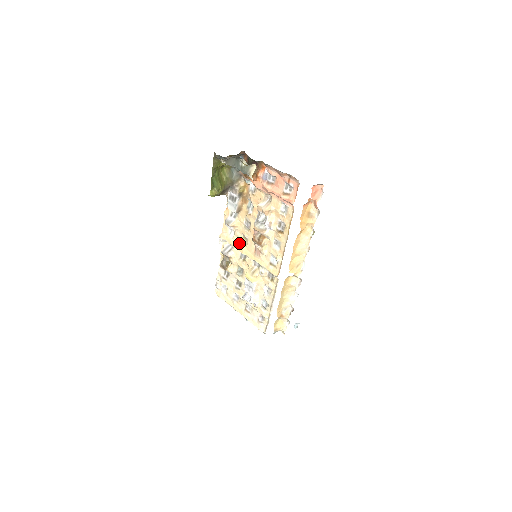
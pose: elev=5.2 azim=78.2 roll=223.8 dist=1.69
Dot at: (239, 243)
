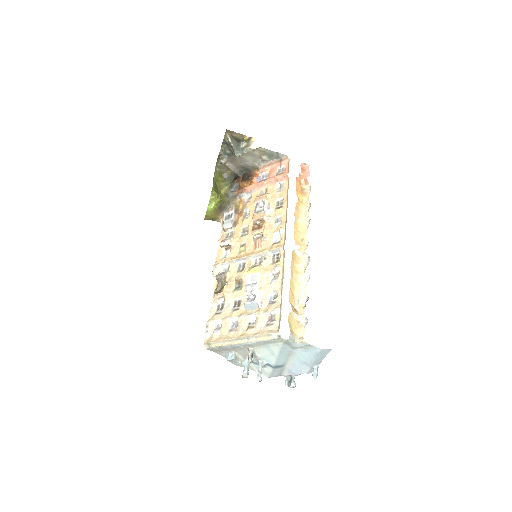
Dot at: (236, 255)
